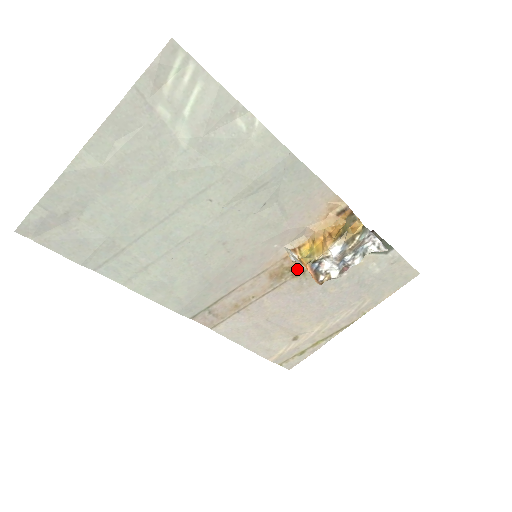
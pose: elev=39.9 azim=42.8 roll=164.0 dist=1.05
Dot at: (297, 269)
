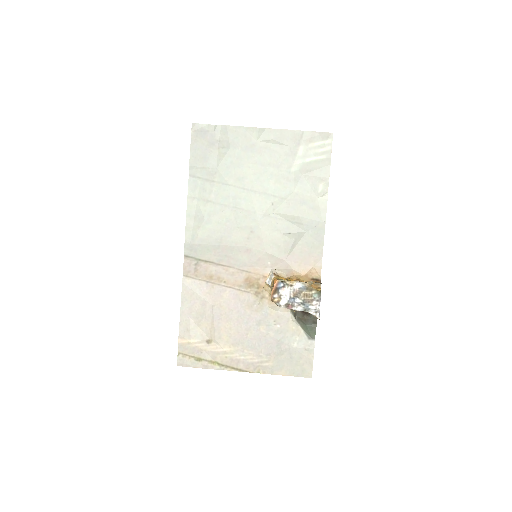
Dot at: (262, 291)
